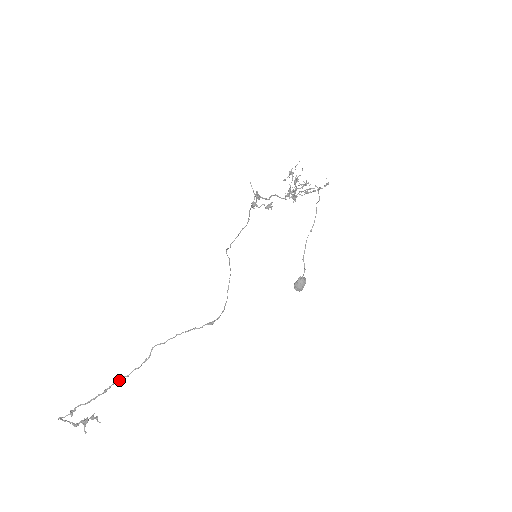
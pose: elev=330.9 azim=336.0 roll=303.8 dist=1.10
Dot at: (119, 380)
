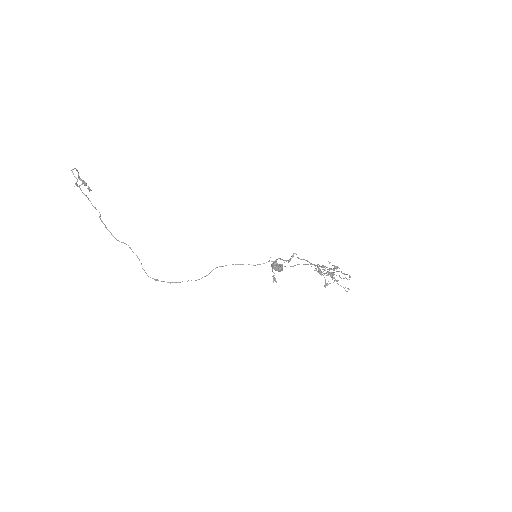
Dot at: (102, 221)
